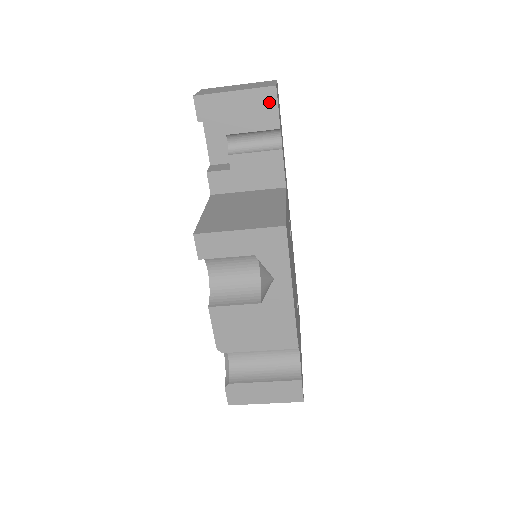
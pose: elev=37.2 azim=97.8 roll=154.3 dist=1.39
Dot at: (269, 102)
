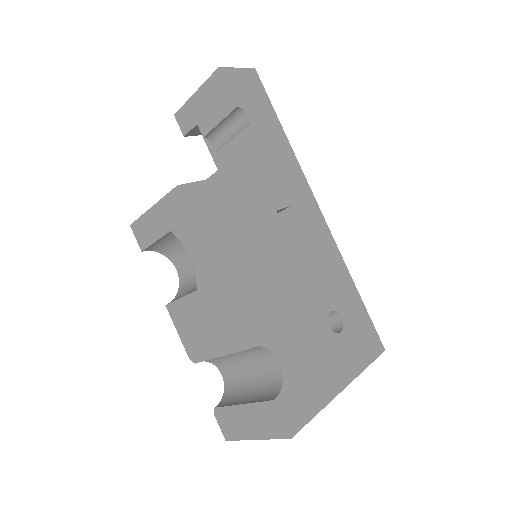
Dot at: (220, 86)
